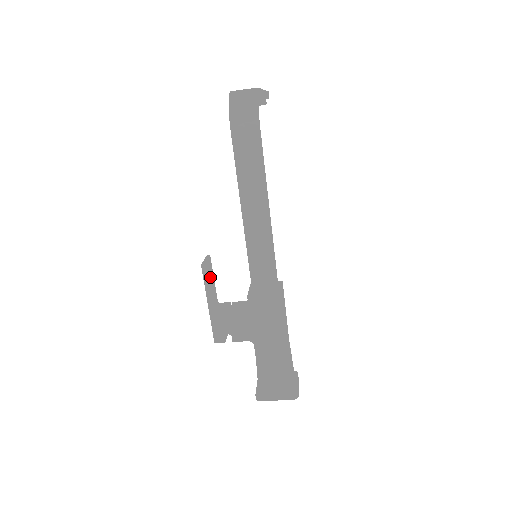
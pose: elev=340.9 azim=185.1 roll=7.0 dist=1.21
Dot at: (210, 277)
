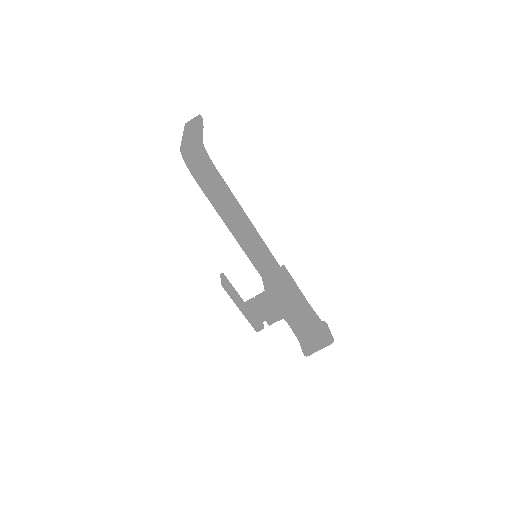
Dot at: (231, 289)
